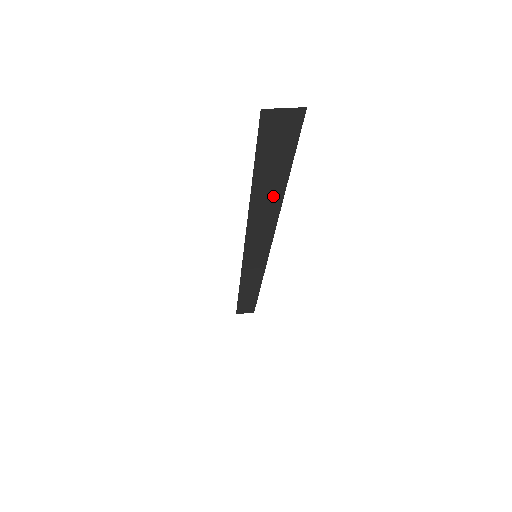
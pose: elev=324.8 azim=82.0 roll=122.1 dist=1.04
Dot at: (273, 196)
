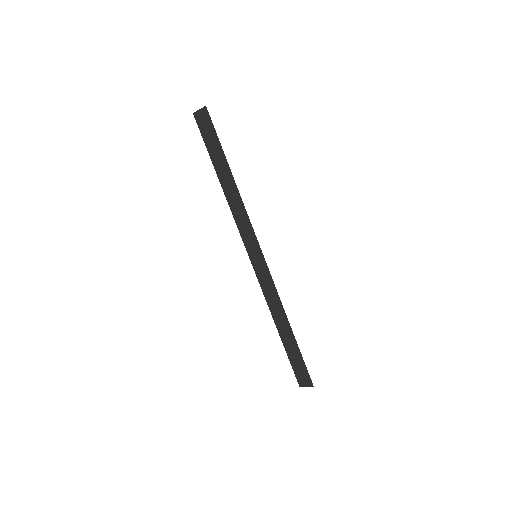
Dot at: (228, 177)
